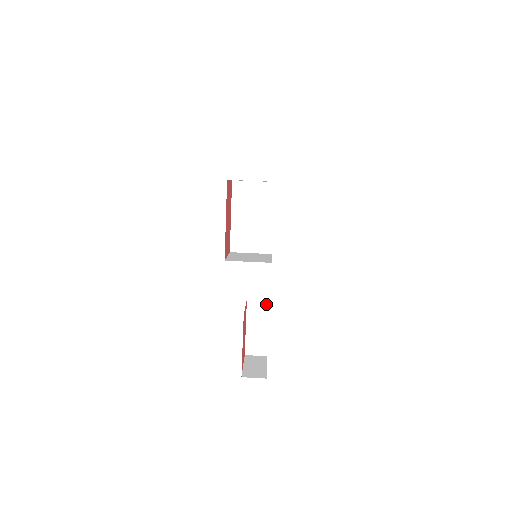
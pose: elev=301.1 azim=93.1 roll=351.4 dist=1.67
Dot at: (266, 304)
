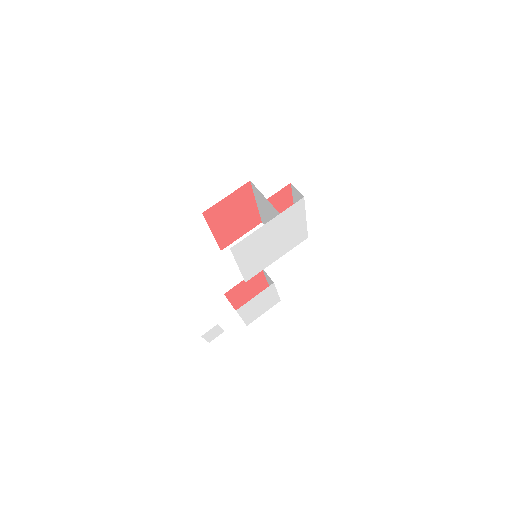
Dot at: (272, 281)
